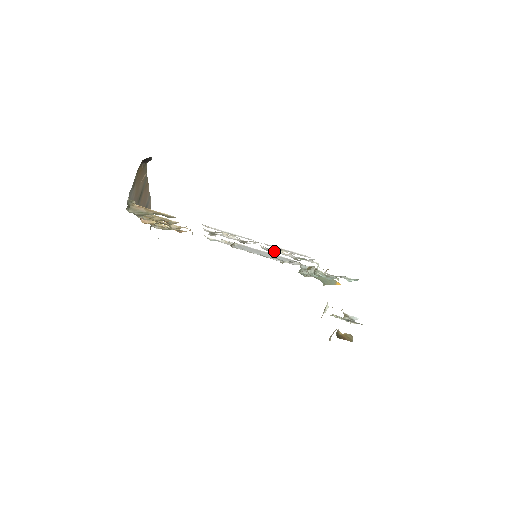
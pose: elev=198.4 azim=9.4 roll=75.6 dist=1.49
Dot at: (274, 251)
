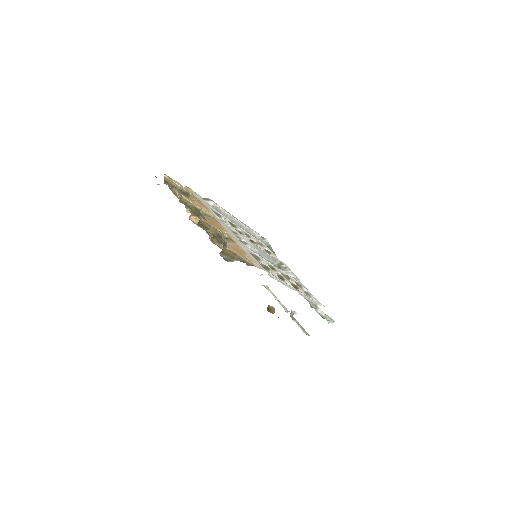
Dot at: (282, 272)
